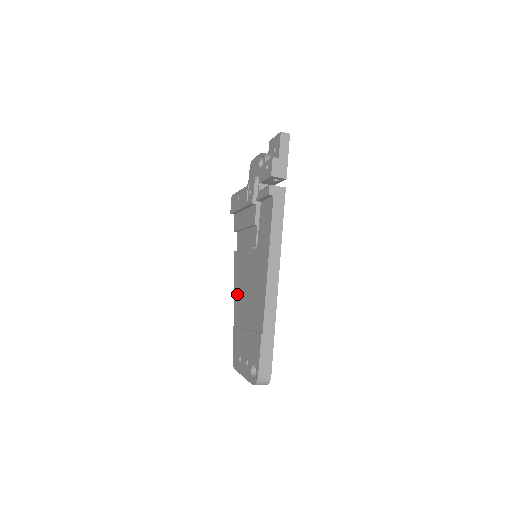
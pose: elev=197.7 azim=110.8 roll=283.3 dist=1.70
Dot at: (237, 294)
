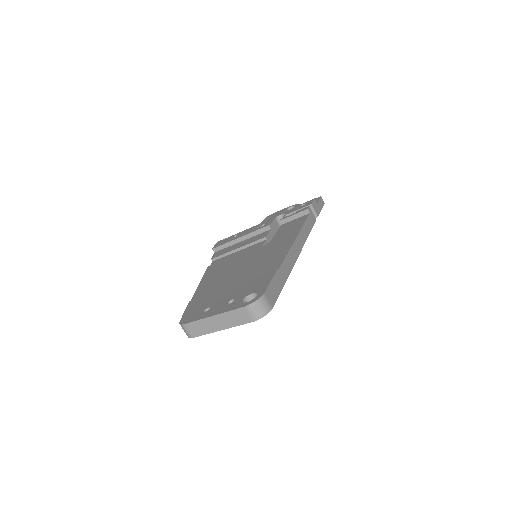
Dot at: (209, 281)
